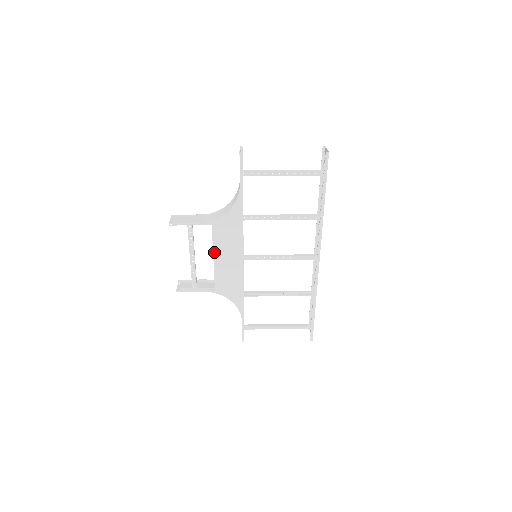
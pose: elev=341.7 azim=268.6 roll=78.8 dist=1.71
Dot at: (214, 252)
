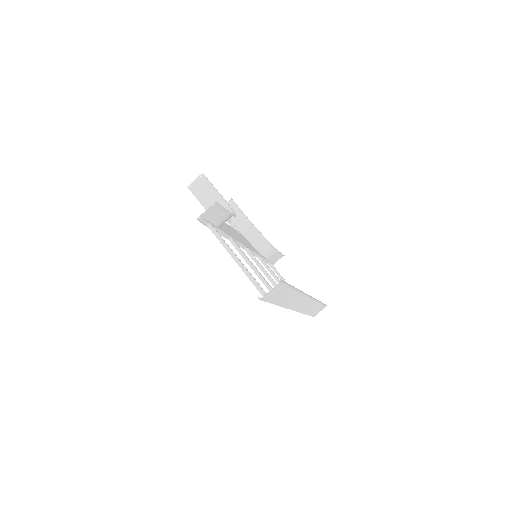
Dot at: occluded
